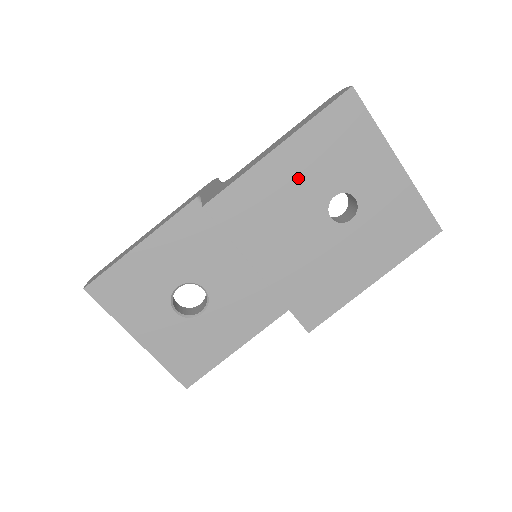
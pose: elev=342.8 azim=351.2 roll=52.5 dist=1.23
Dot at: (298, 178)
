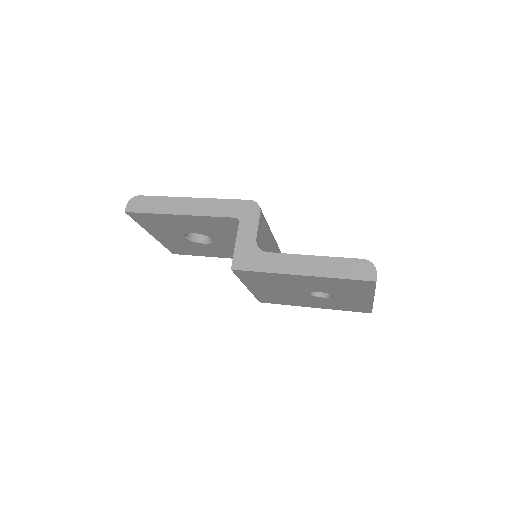
Dot at: (303, 283)
